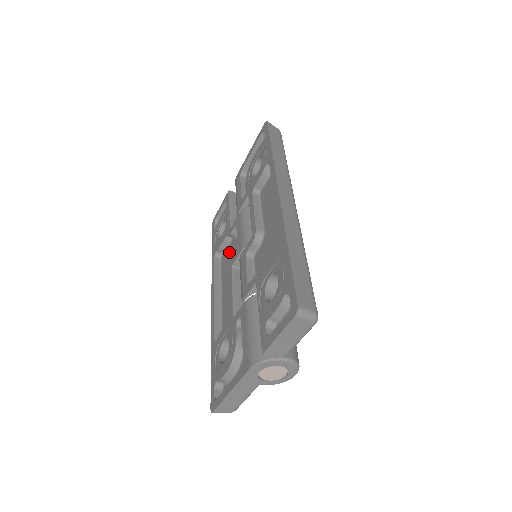
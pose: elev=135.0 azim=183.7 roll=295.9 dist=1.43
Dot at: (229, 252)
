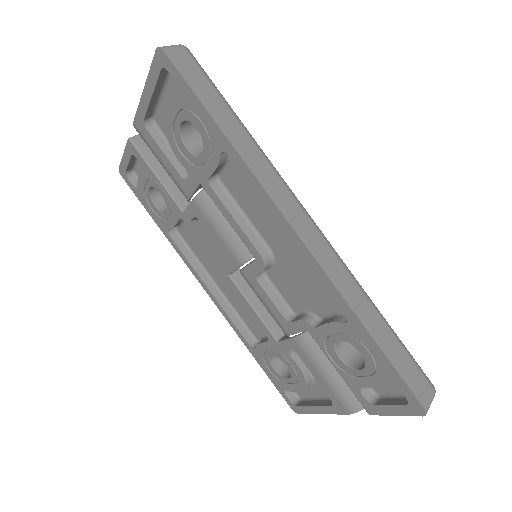
Dot at: (193, 233)
